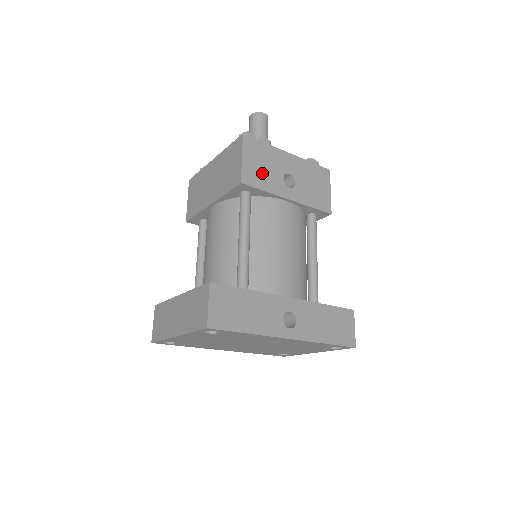
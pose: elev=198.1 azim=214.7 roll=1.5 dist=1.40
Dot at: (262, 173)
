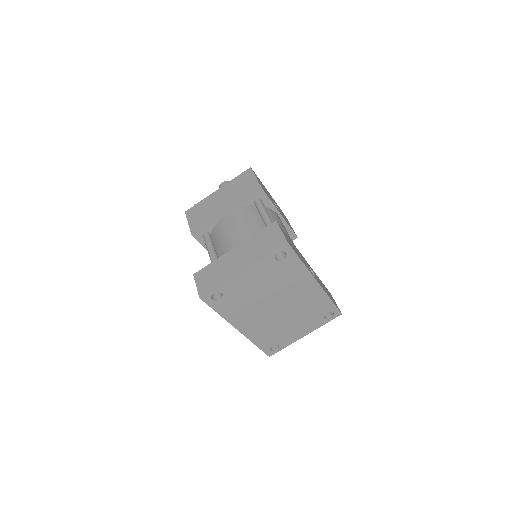
Dot at: (266, 192)
